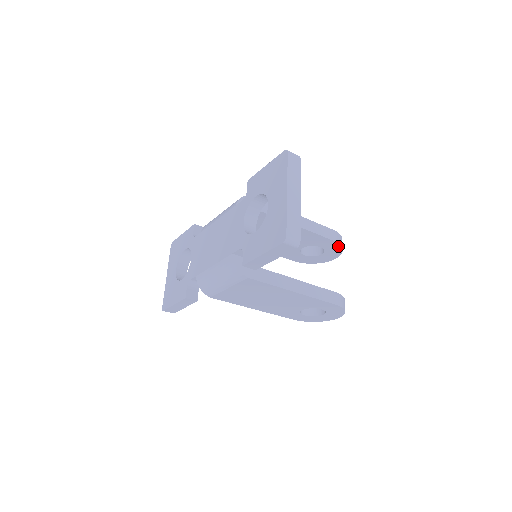
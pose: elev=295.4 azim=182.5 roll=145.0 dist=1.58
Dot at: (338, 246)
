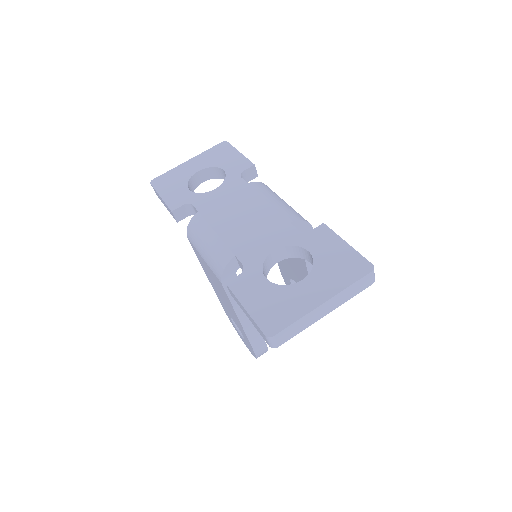
Dot at: occluded
